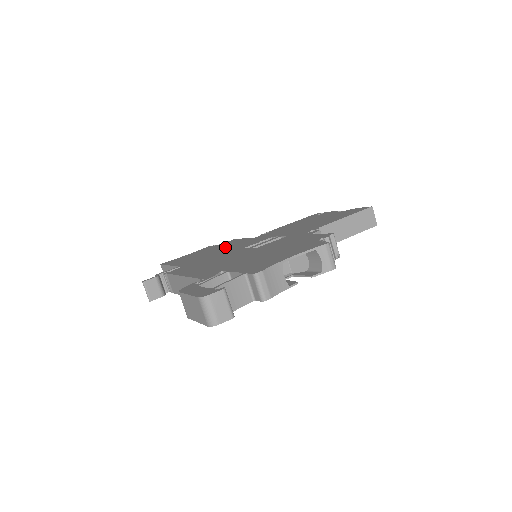
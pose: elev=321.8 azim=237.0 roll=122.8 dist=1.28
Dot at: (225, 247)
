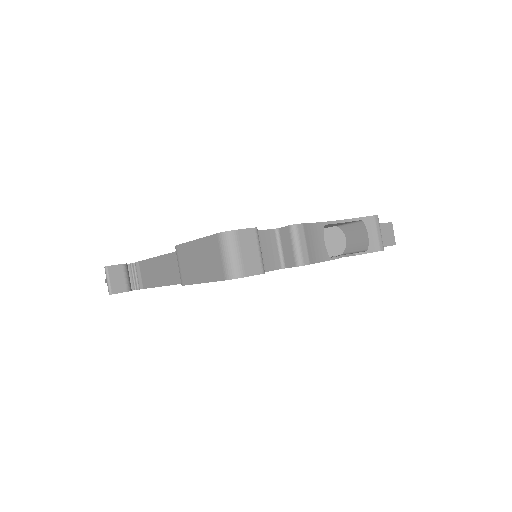
Dot at: occluded
